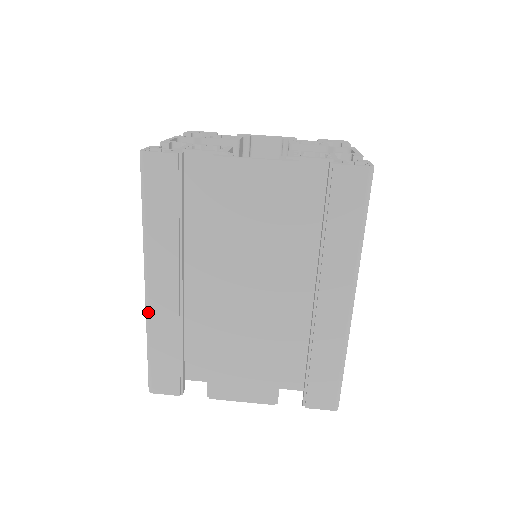
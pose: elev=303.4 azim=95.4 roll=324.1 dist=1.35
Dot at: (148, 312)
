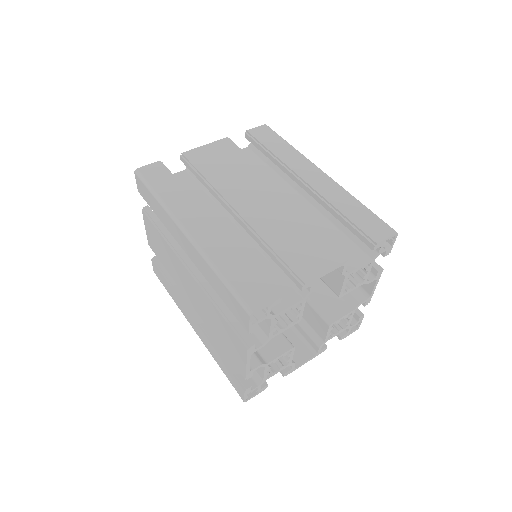
Dot at: (201, 248)
